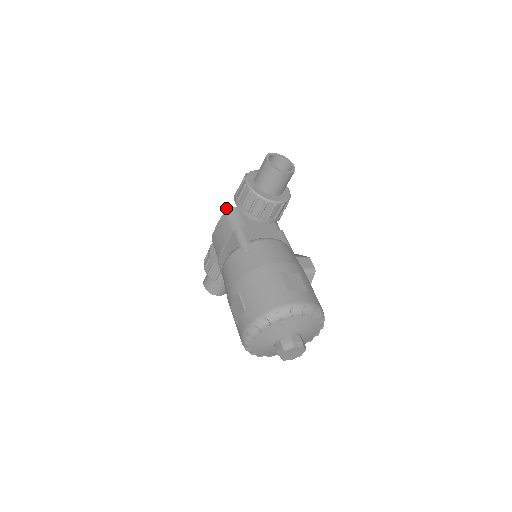
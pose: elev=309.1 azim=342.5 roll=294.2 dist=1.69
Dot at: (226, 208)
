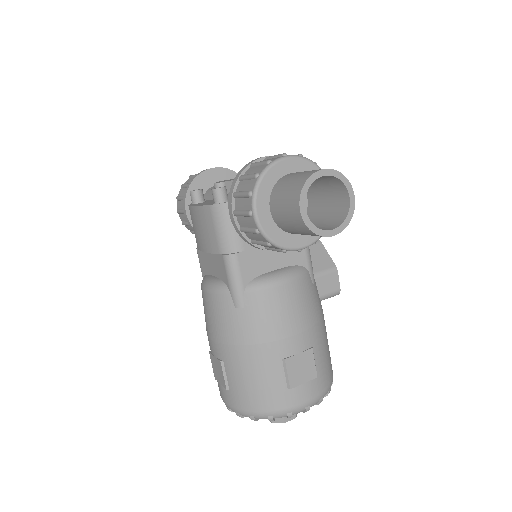
Dot at: (213, 195)
